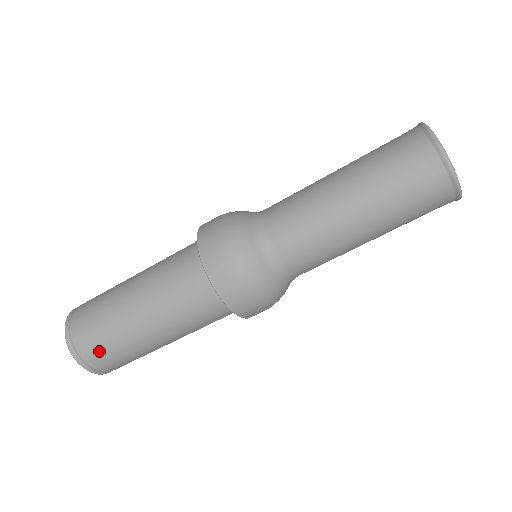
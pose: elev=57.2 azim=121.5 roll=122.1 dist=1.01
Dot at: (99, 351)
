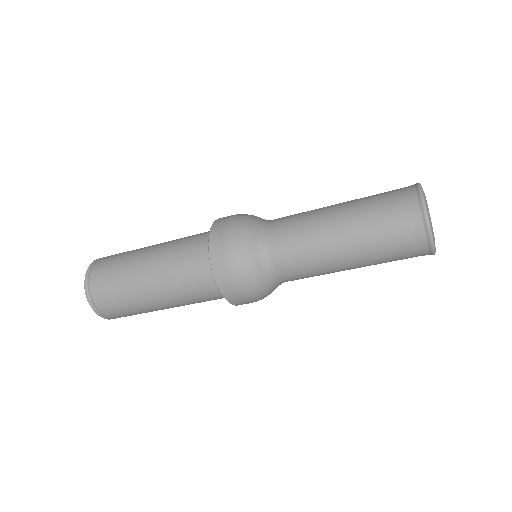
Dot at: (124, 315)
